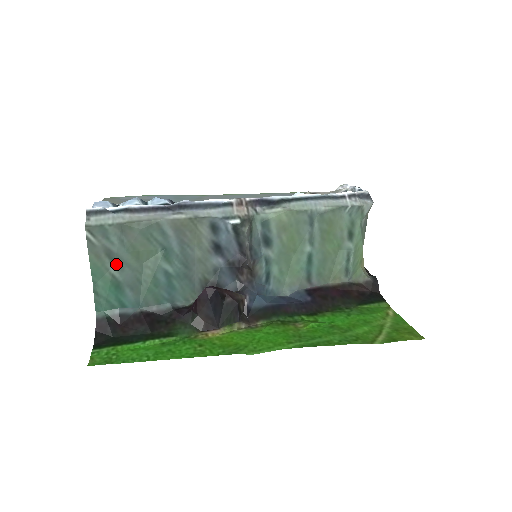
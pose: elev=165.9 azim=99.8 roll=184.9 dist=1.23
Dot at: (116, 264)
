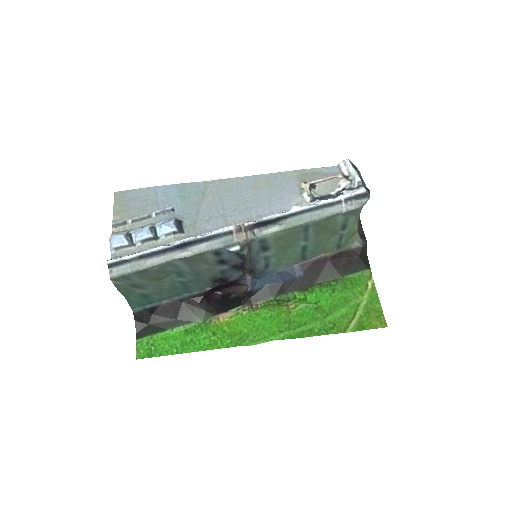
Dot at: (140, 288)
